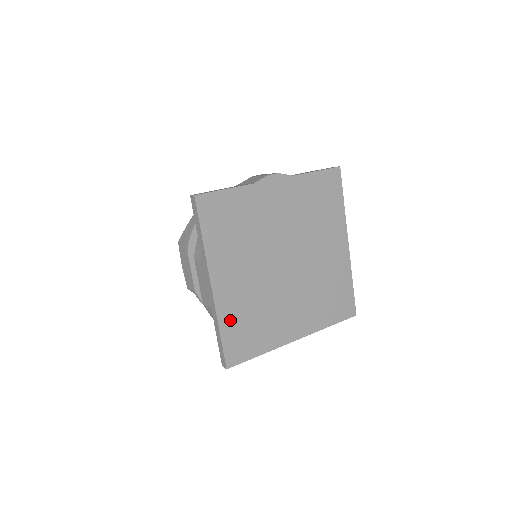
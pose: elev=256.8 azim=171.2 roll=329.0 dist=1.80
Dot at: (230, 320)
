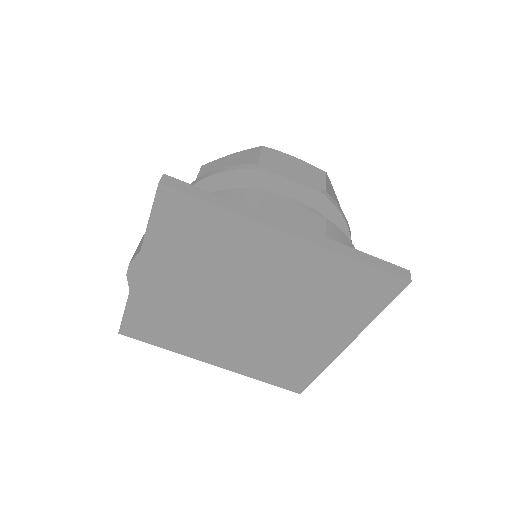
Dot at: (258, 371)
